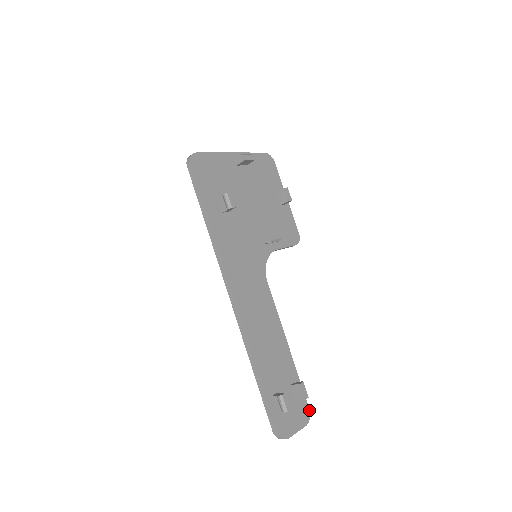
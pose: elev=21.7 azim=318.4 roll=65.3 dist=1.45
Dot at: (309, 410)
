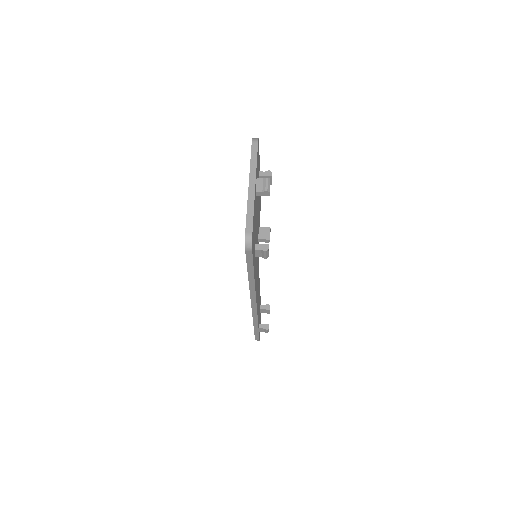
Dot at: occluded
